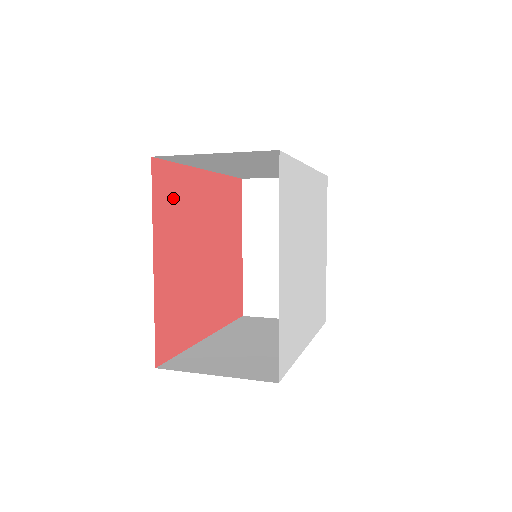
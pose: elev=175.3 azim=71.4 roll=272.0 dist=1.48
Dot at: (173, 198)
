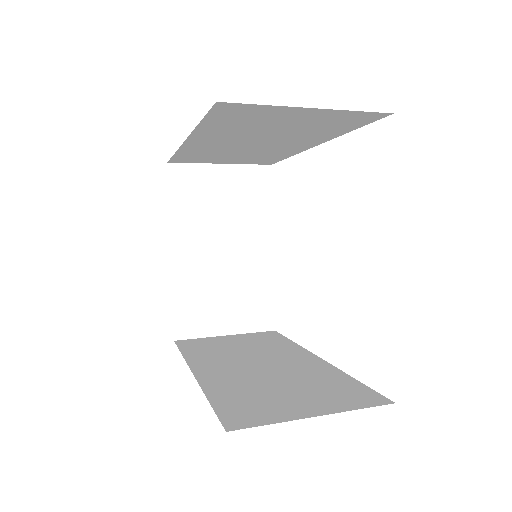
Dot at: occluded
